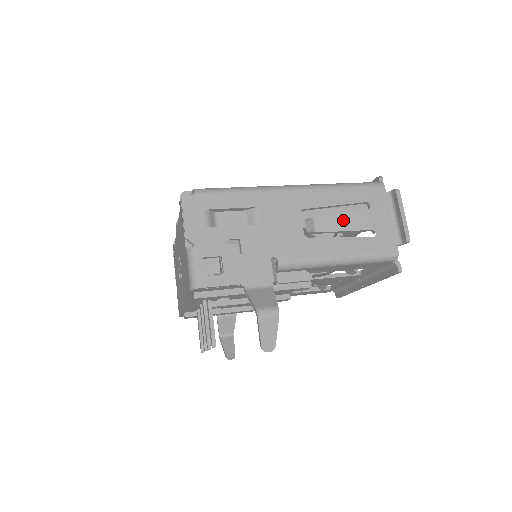
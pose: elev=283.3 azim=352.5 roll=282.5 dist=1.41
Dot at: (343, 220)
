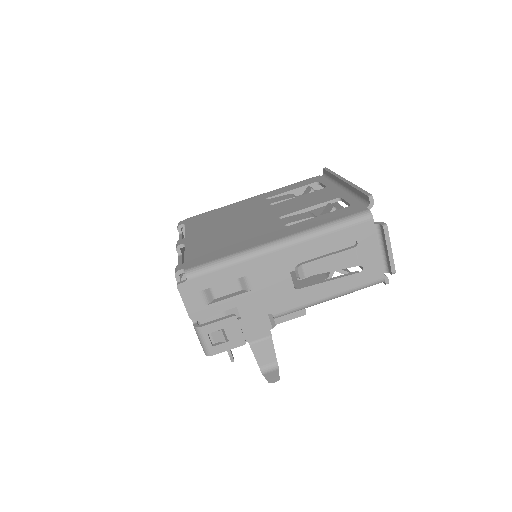
Dot at: (331, 262)
